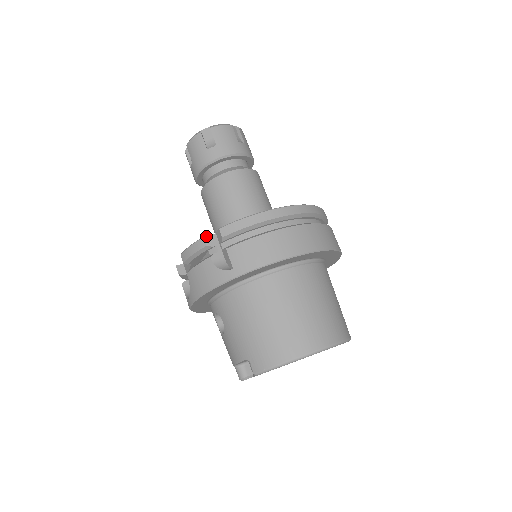
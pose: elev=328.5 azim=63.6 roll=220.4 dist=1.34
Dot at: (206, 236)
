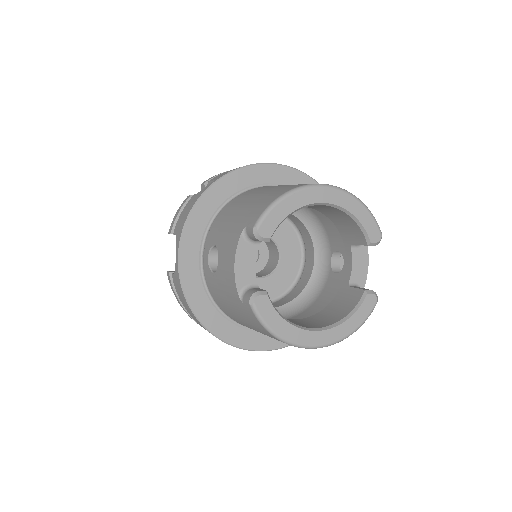
Dot at: occluded
